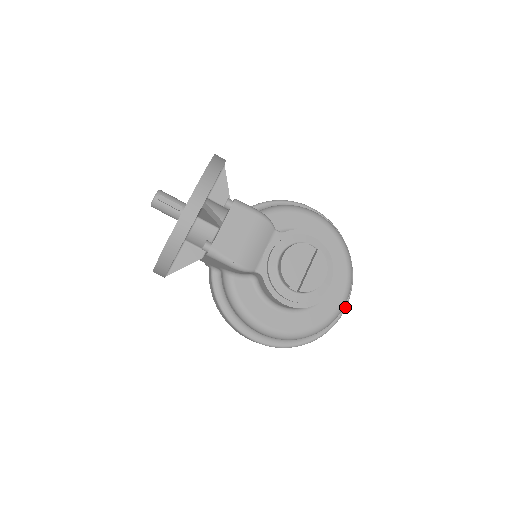
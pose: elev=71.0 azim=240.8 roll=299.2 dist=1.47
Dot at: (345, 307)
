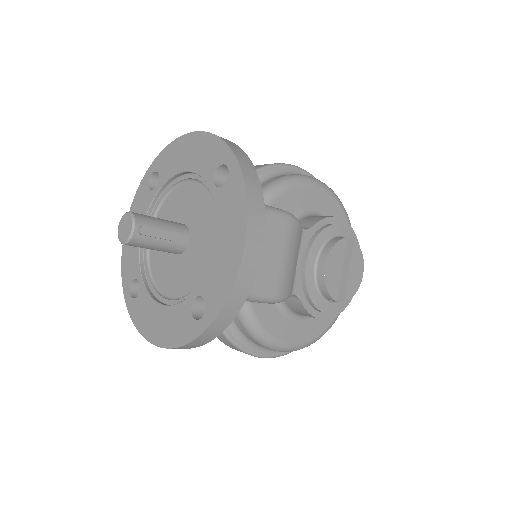
Dot at: occluded
